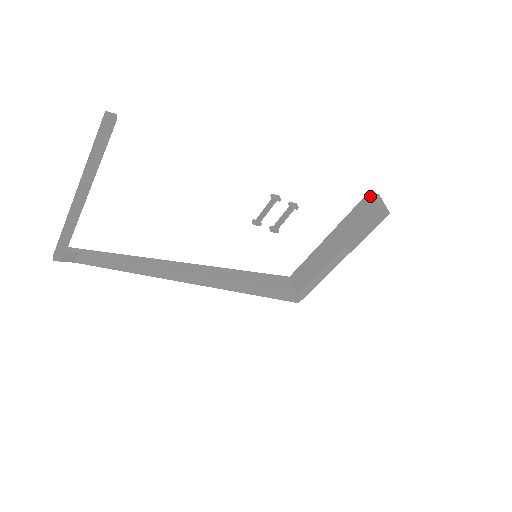
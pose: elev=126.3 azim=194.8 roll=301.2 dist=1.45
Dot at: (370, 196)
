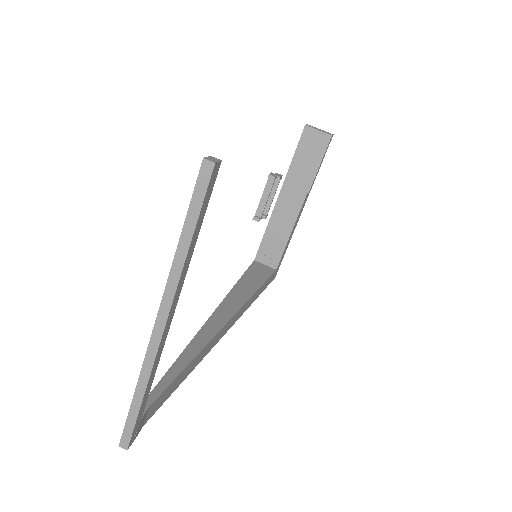
Dot at: (309, 129)
